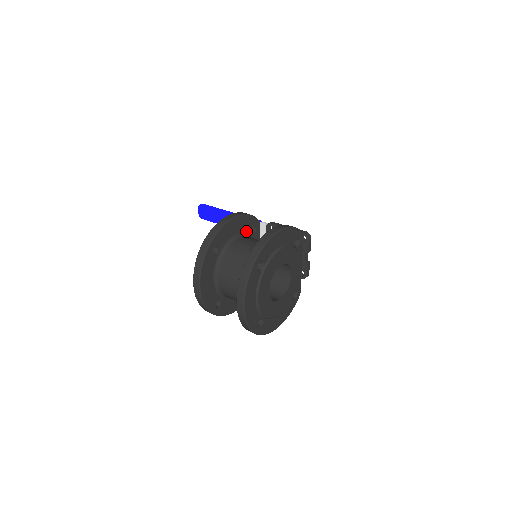
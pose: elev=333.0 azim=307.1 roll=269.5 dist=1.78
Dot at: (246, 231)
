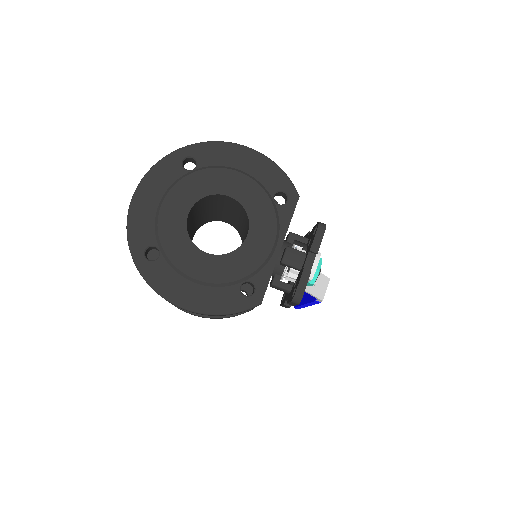
Dot at: occluded
